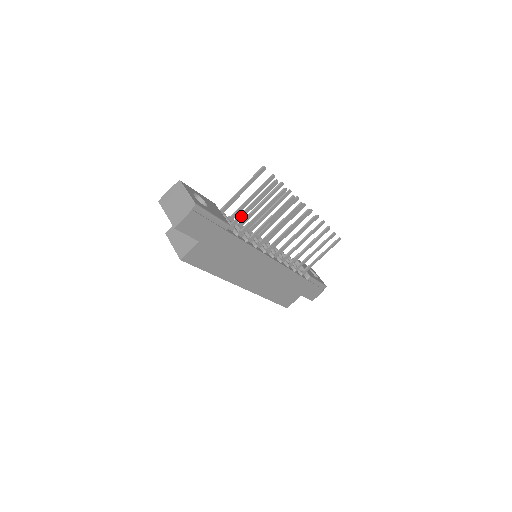
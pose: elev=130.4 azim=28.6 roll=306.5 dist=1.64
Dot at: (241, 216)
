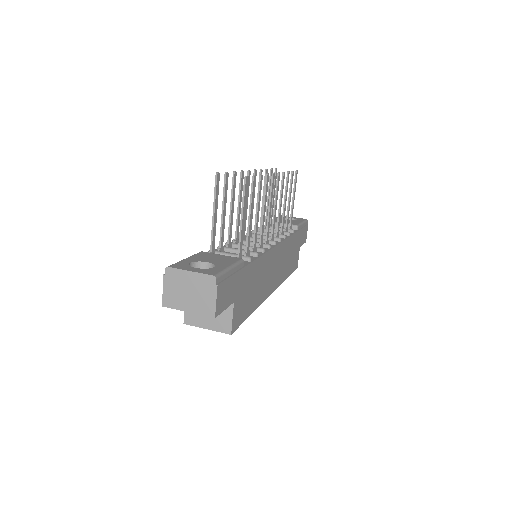
Dot at: (241, 240)
